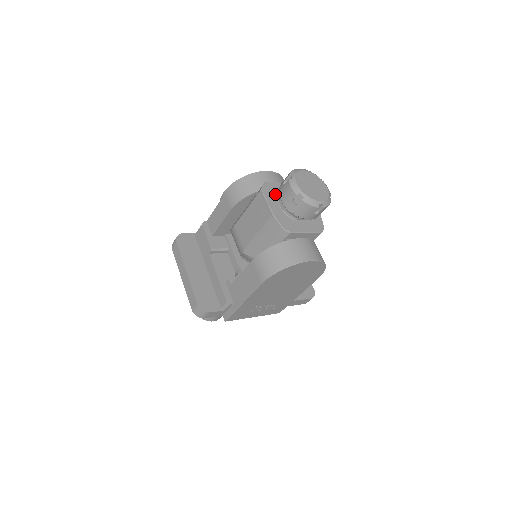
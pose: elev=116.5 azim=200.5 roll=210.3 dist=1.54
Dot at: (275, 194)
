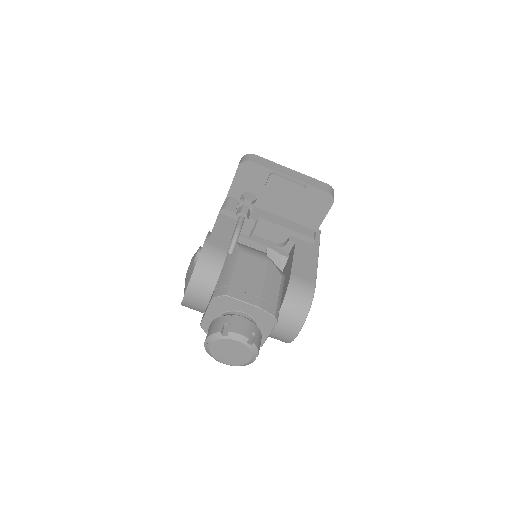
Dot at: occluded
